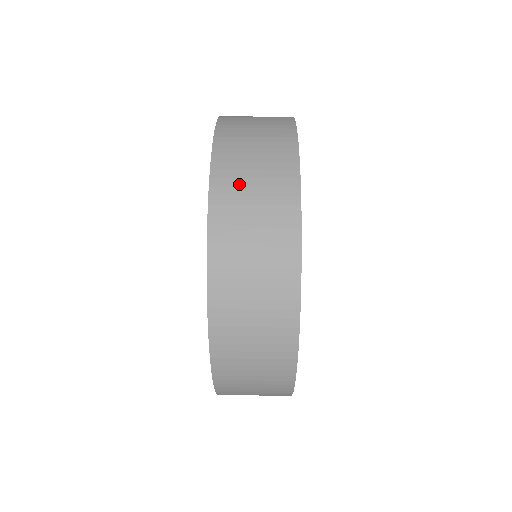
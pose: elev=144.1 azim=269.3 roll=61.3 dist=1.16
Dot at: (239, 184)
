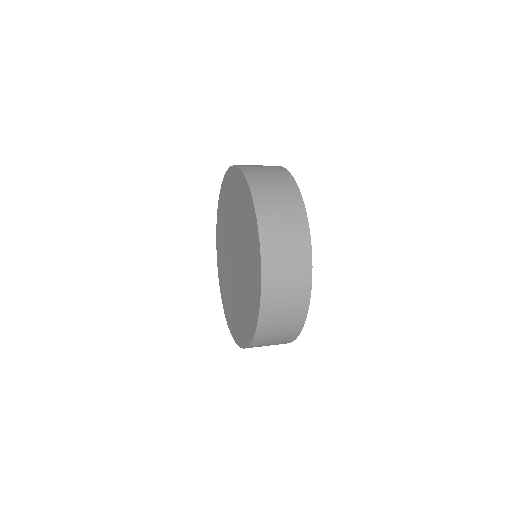
Dot at: (268, 194)
